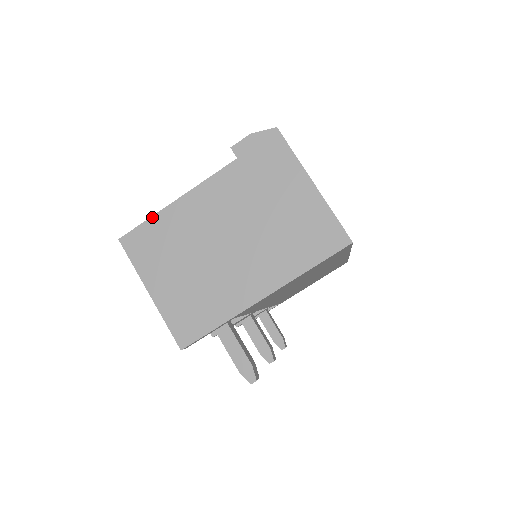
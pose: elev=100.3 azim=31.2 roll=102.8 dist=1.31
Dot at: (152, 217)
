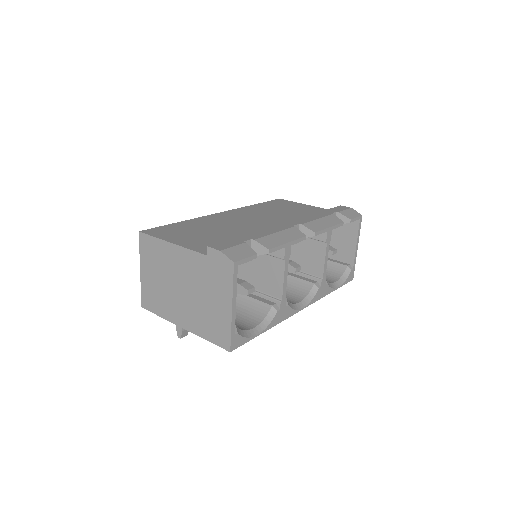
Dot at: (157, 238)
